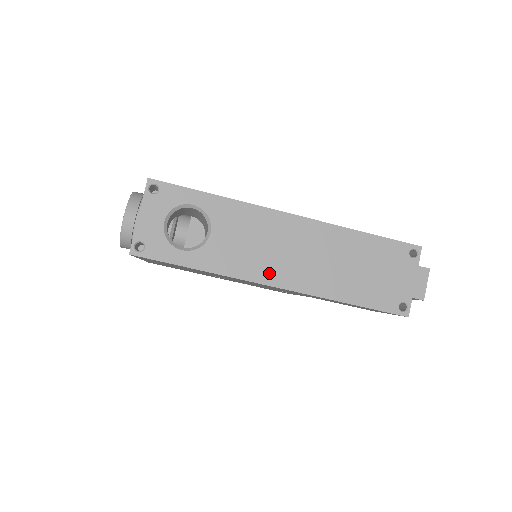
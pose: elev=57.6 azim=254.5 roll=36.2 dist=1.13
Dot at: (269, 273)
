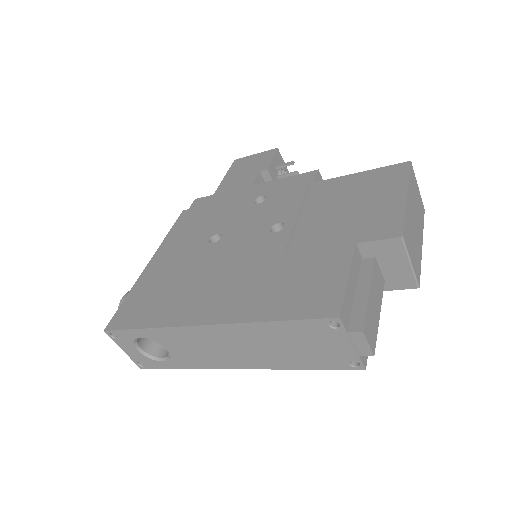
Dot at: (224, 363)
